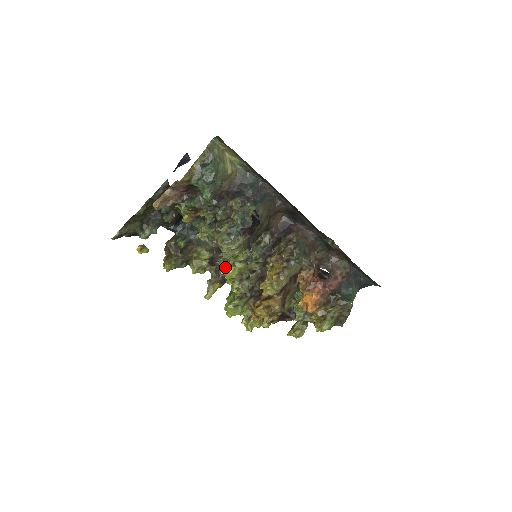
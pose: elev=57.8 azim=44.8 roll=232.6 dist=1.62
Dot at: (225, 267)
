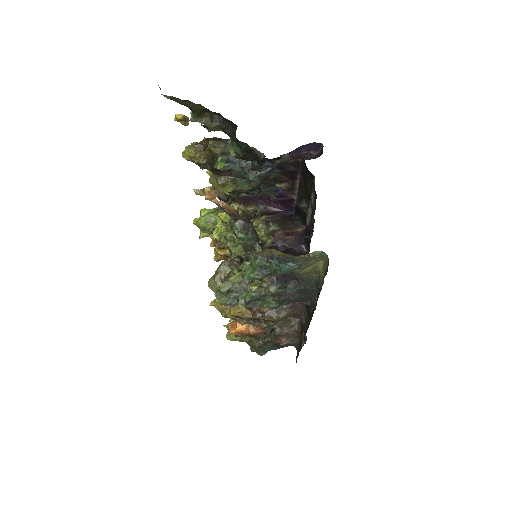
Dot at: occluded
